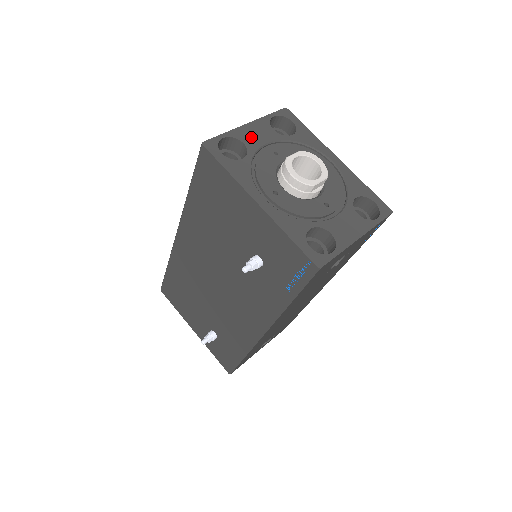
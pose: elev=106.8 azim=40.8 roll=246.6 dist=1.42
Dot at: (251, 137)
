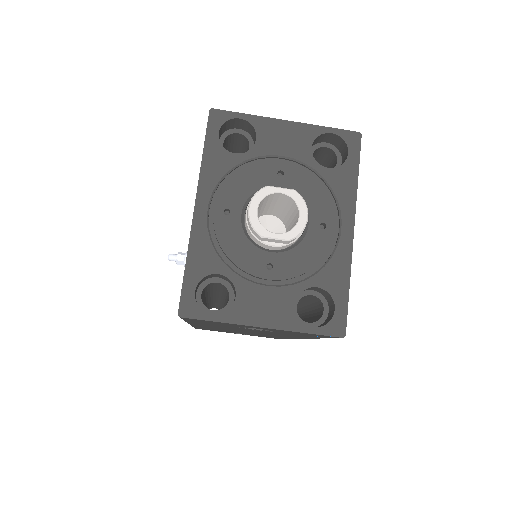
Dot at: (273, 138)
